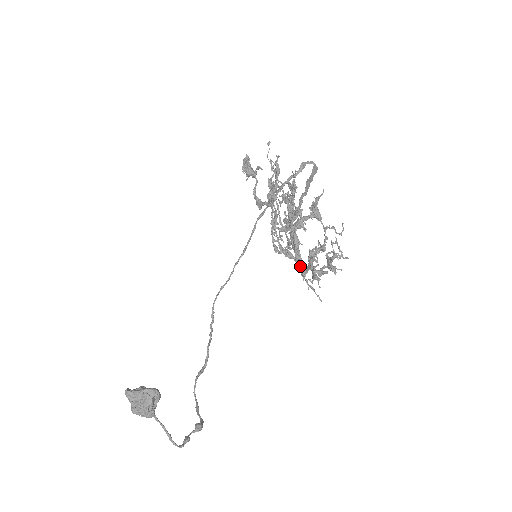
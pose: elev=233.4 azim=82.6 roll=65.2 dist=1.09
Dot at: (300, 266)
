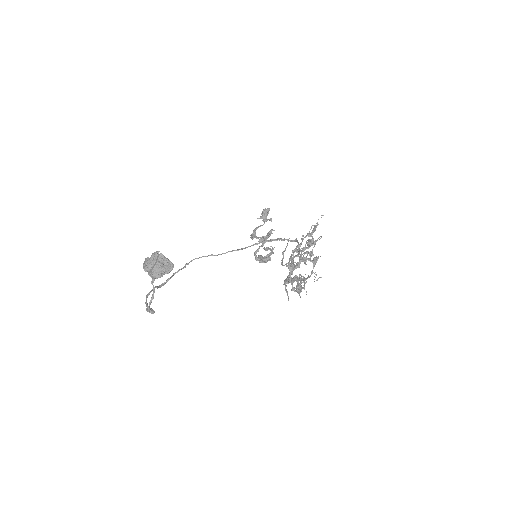
Dot at: (290, 277)
